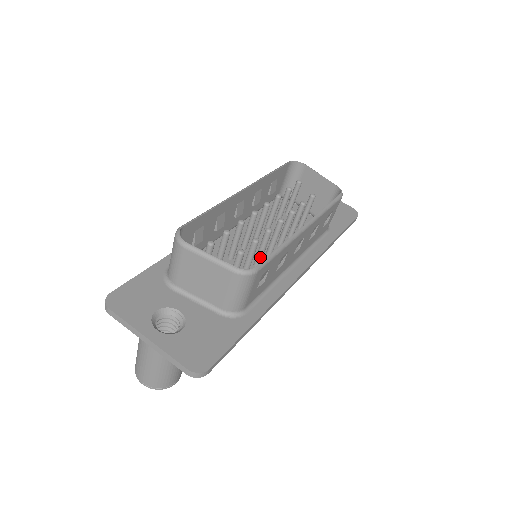
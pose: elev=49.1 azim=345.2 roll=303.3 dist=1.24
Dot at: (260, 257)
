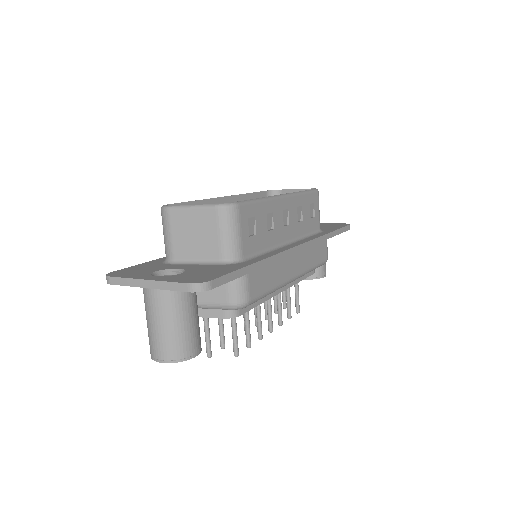
Dot at: occluded
